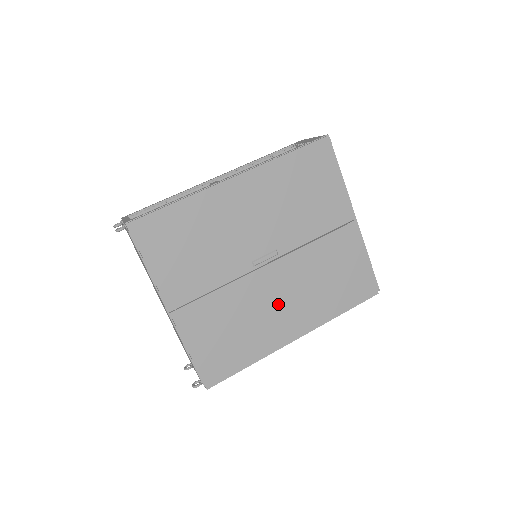
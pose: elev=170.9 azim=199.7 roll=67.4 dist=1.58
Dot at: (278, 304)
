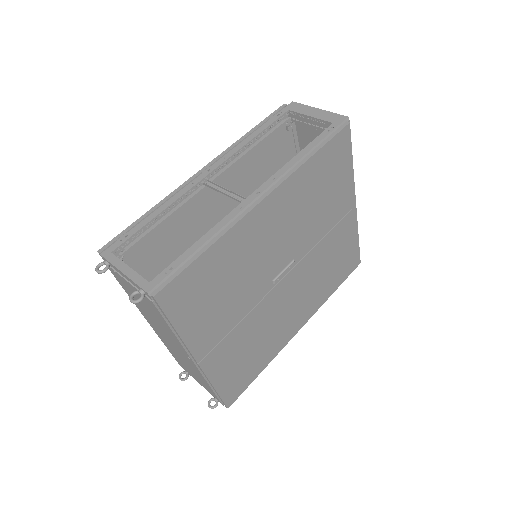
Dot at: (289, 308)
